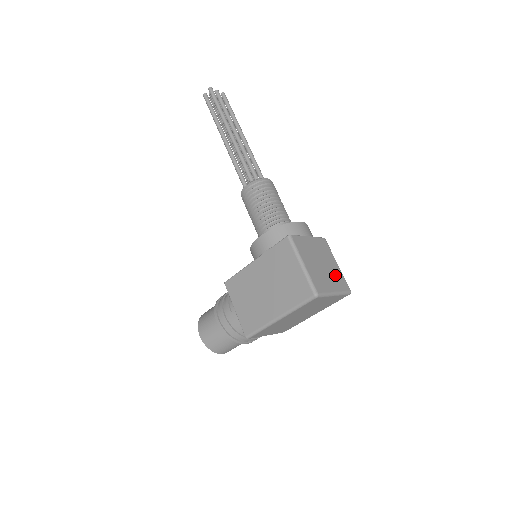
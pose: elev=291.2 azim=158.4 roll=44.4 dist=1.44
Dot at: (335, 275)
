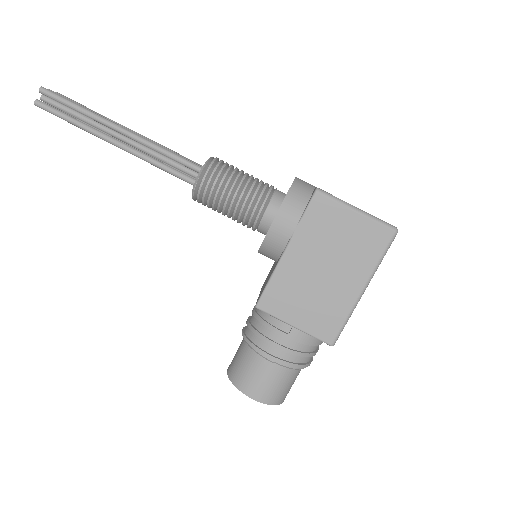
Dot at: occluded
